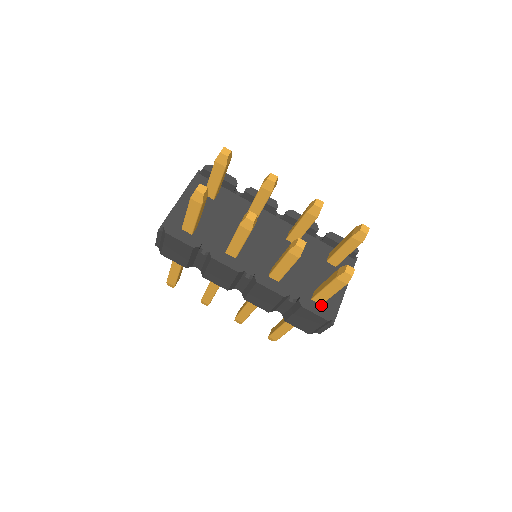
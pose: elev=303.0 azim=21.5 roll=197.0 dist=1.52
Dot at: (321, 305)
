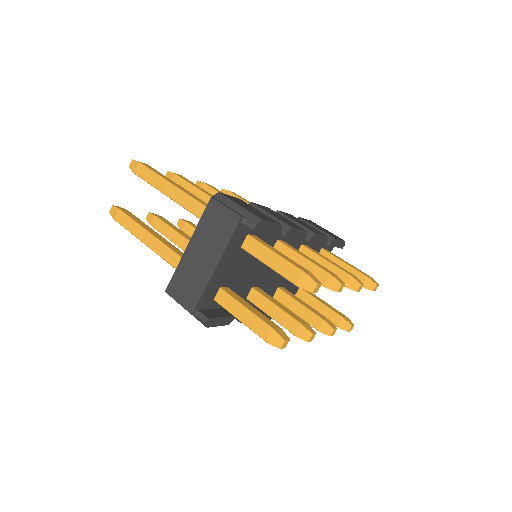
Dot at: occluded
